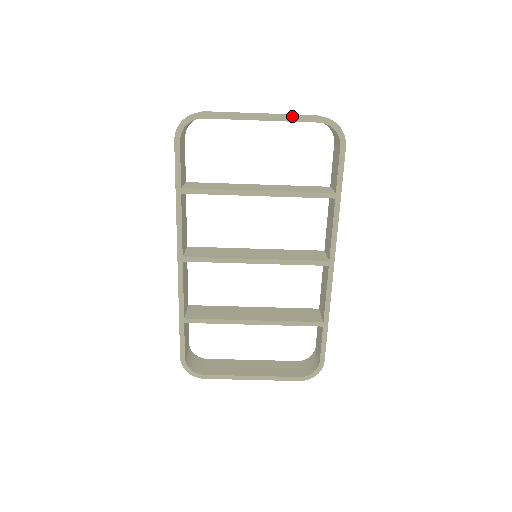
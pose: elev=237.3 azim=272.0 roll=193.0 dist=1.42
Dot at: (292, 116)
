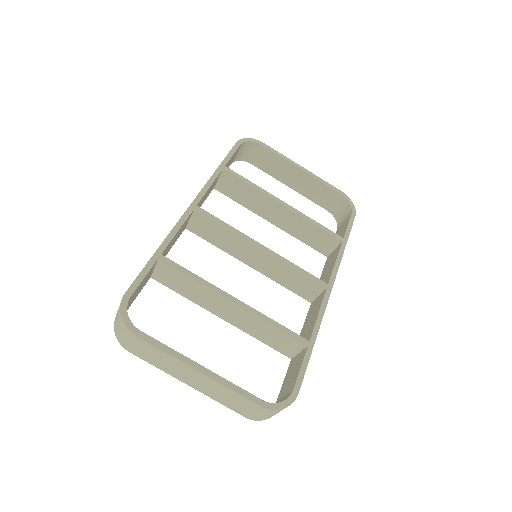
Dot at: (323, 180)
